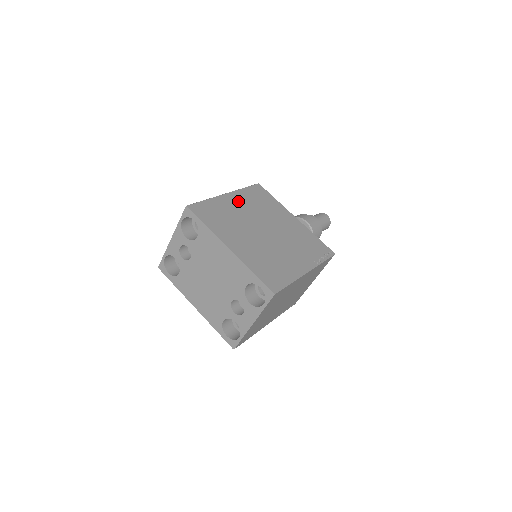
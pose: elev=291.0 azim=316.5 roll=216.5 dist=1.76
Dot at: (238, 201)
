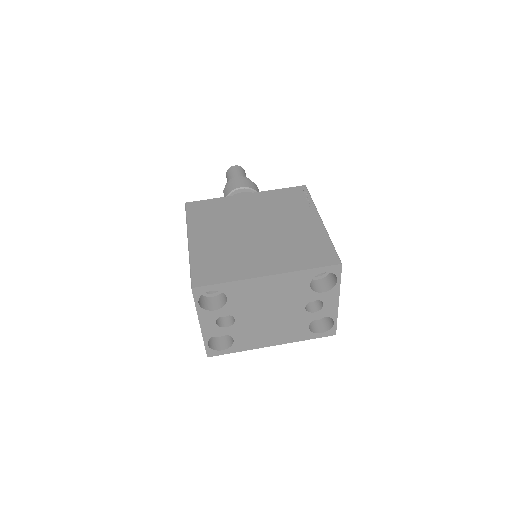
Dot at: (204, 235)
